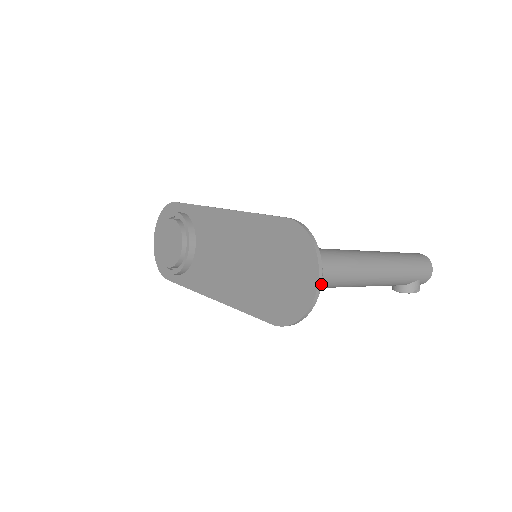
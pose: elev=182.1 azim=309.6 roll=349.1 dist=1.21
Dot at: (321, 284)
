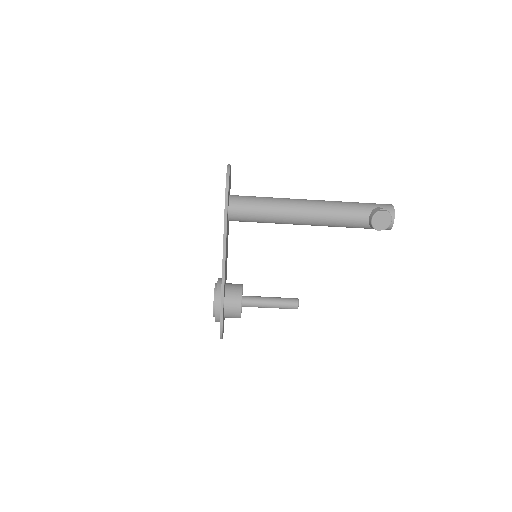
Dot at: (230, 165)
